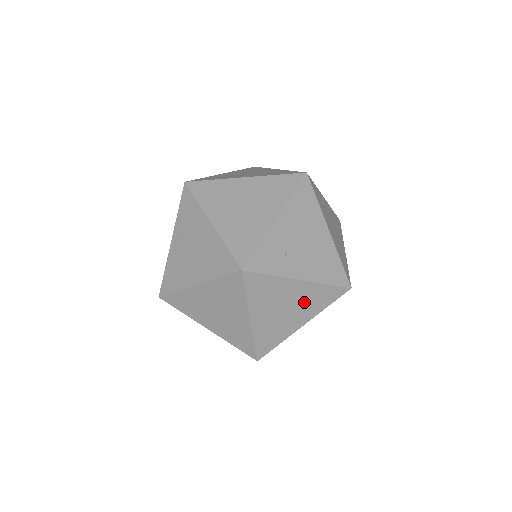
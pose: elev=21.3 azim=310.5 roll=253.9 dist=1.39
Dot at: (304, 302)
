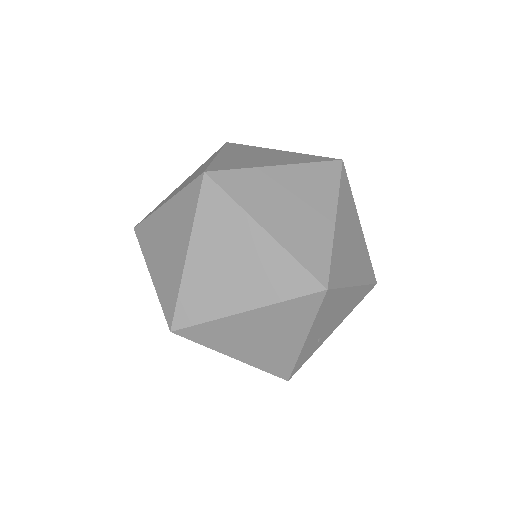
Dot at: occluded
